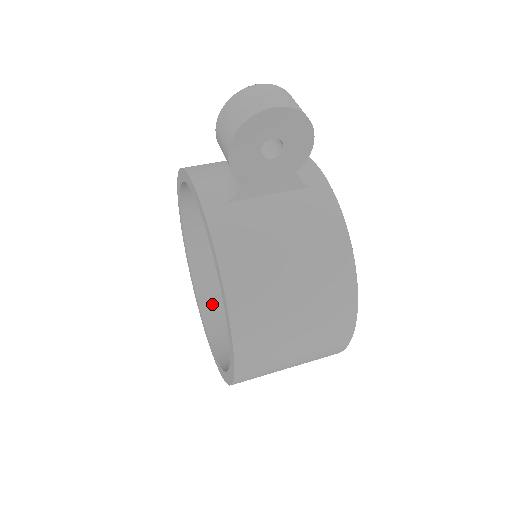
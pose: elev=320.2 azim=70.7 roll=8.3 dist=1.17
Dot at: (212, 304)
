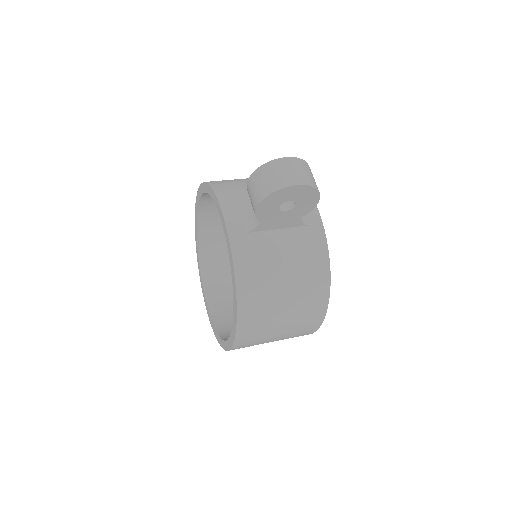
Dot at: (212, 276)
